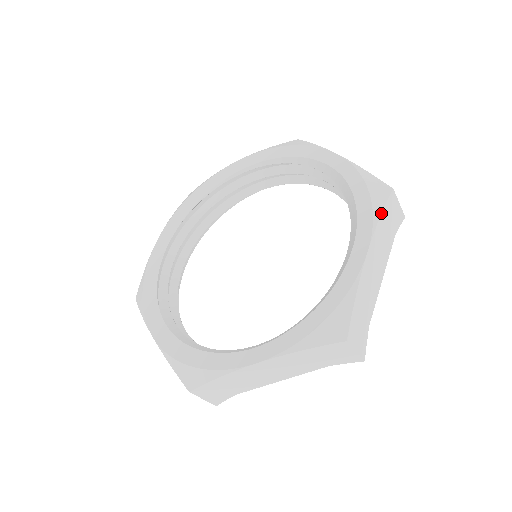
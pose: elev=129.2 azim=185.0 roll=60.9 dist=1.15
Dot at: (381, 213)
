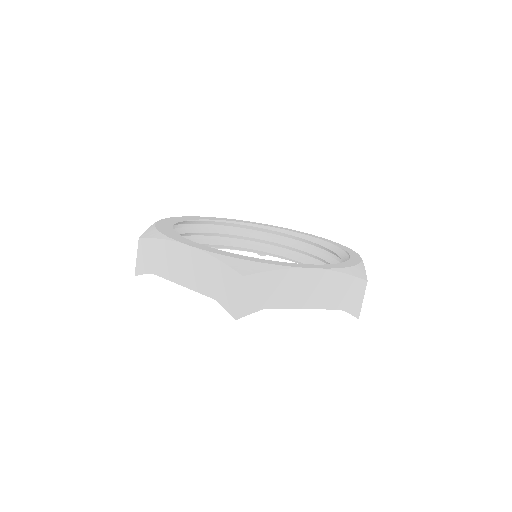
Dot at: occluded
